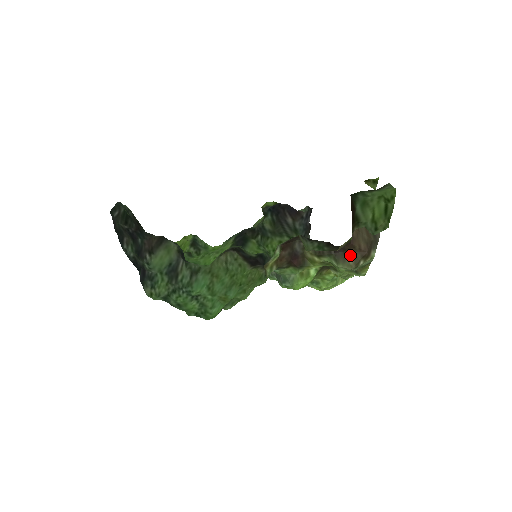
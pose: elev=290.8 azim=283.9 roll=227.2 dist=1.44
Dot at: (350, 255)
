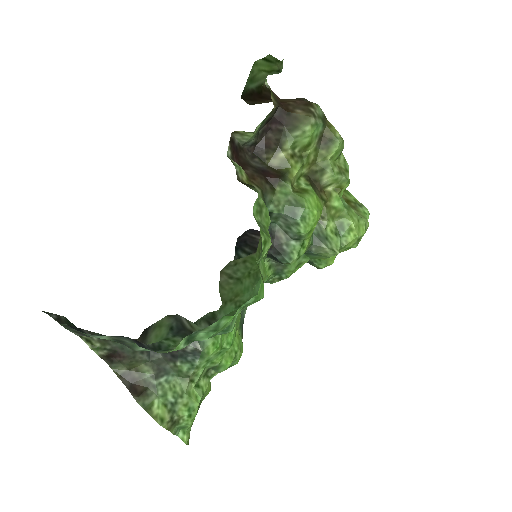
Dot at: (295, 111)
